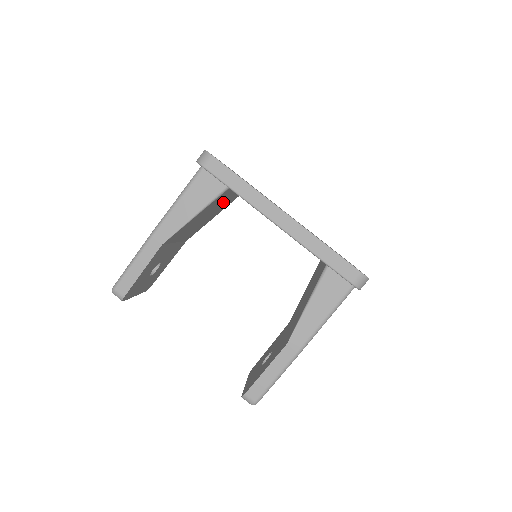
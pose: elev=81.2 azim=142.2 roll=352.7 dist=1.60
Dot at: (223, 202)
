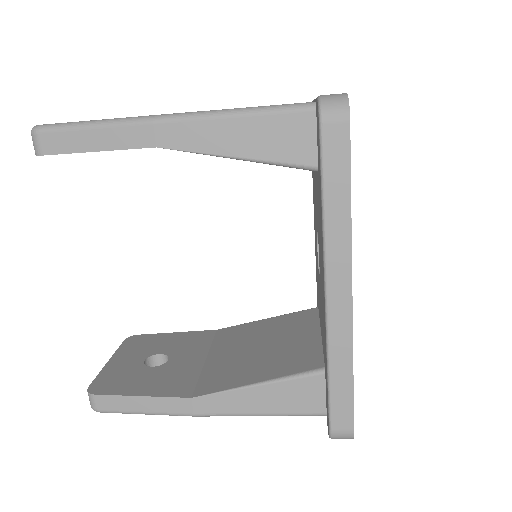
Dot at: occluded
